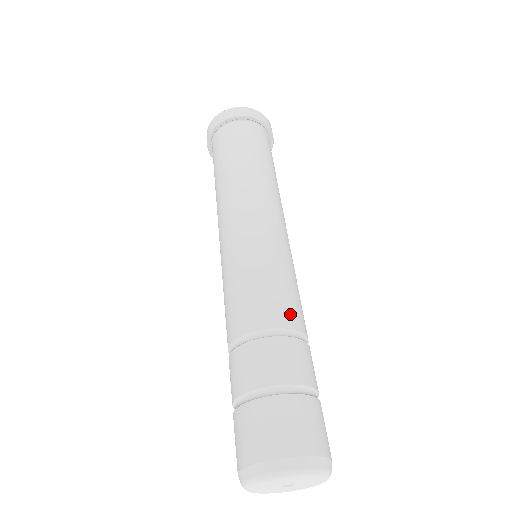
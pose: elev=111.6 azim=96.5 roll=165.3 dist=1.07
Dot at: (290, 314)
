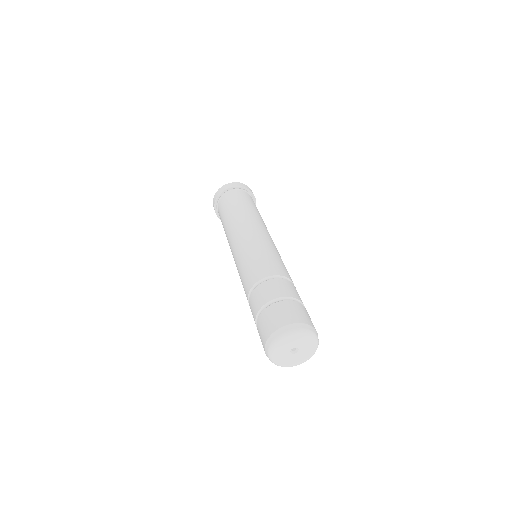
Dot at: (283, 271)
